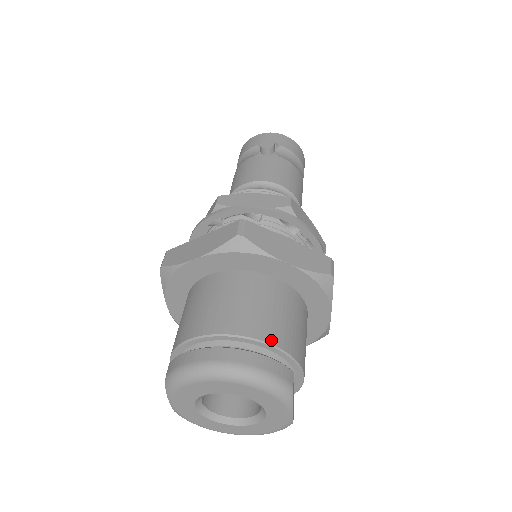
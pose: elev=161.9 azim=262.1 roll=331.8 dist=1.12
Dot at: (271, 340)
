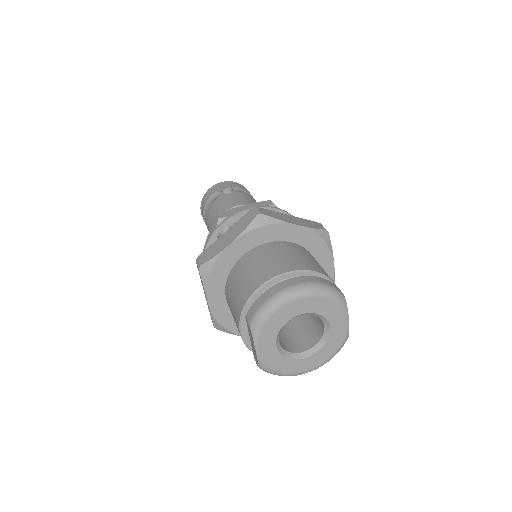
Dot at: (314, 270)
